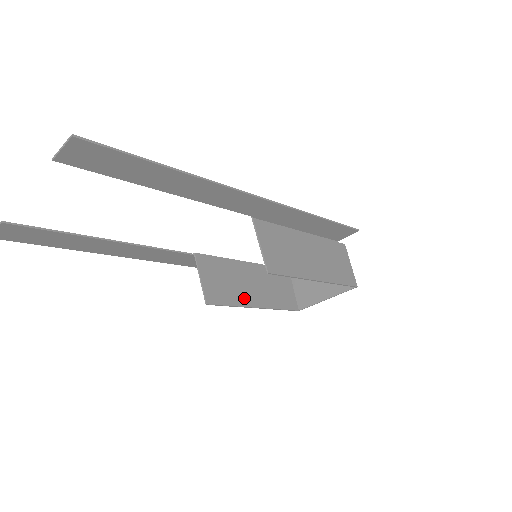
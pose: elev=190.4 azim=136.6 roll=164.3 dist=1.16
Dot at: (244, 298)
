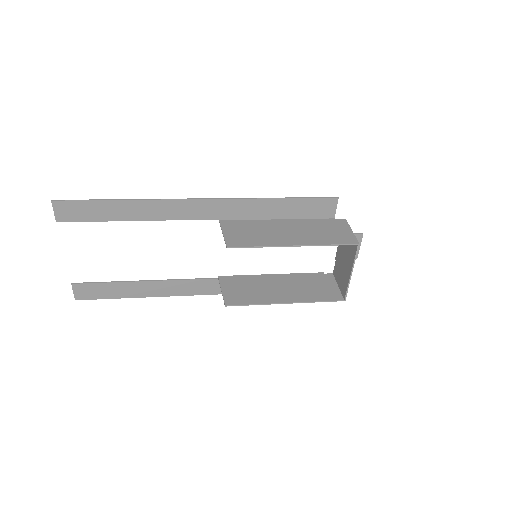
Dot at: (269, 298)
